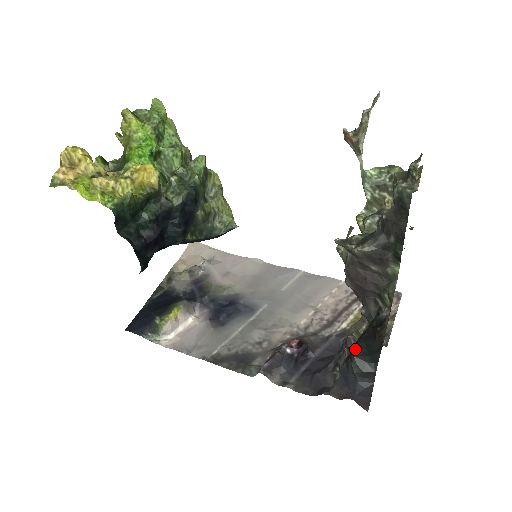
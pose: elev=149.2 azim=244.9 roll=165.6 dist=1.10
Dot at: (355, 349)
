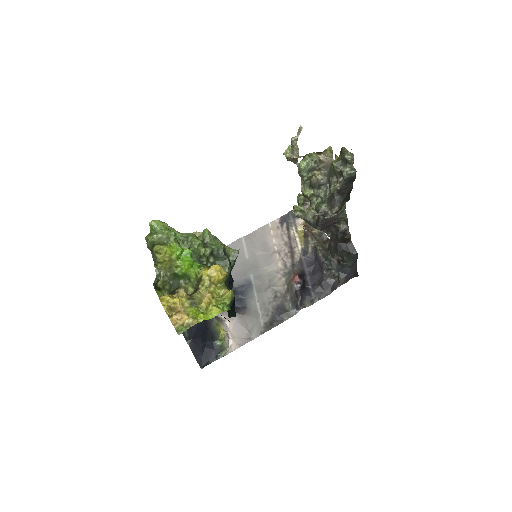
Dot at: (342, 256)
